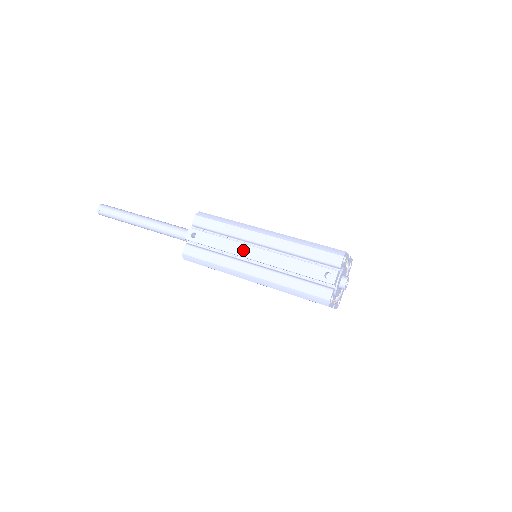
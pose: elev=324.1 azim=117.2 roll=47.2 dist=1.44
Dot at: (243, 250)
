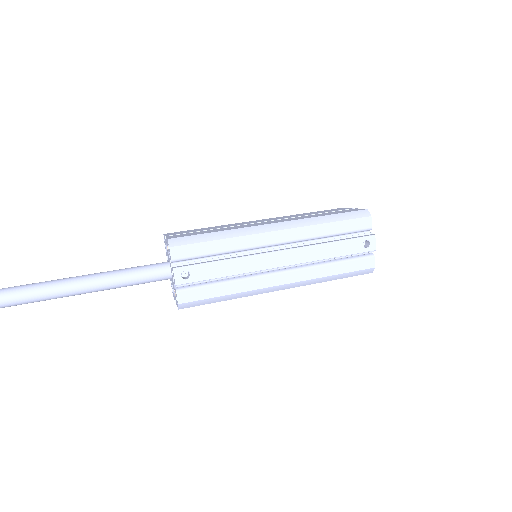
Dot at: (263, 262)
